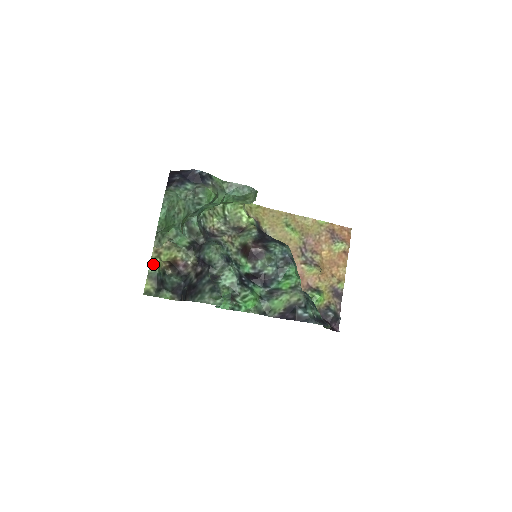
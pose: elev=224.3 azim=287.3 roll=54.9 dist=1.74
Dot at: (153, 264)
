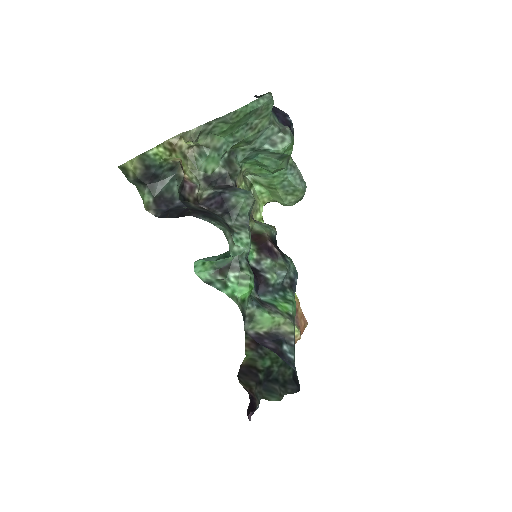
Dot at: (159, 150)
